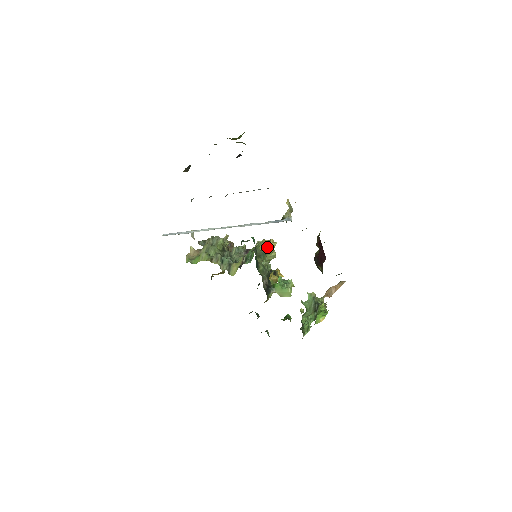
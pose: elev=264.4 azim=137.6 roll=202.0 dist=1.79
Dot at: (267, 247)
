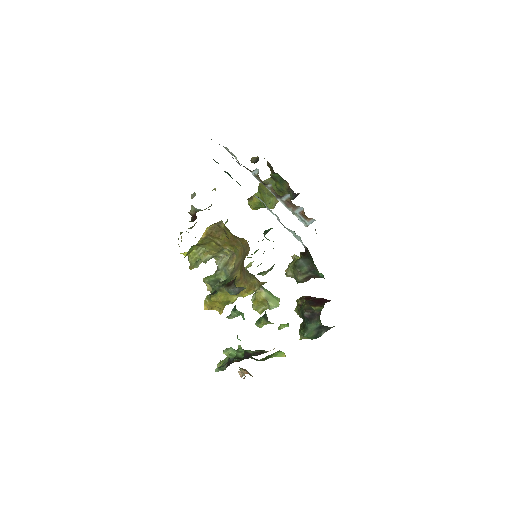
Dot at: occluded
